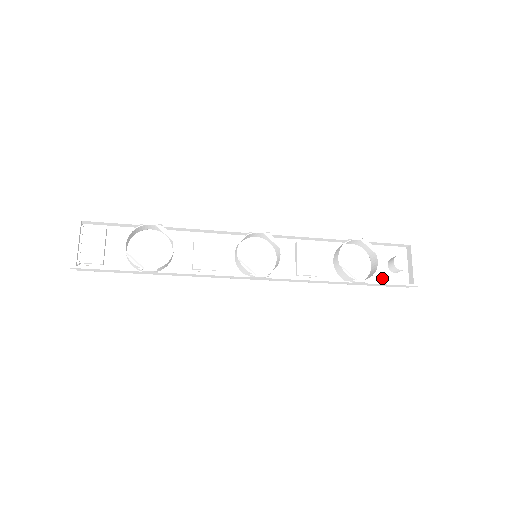
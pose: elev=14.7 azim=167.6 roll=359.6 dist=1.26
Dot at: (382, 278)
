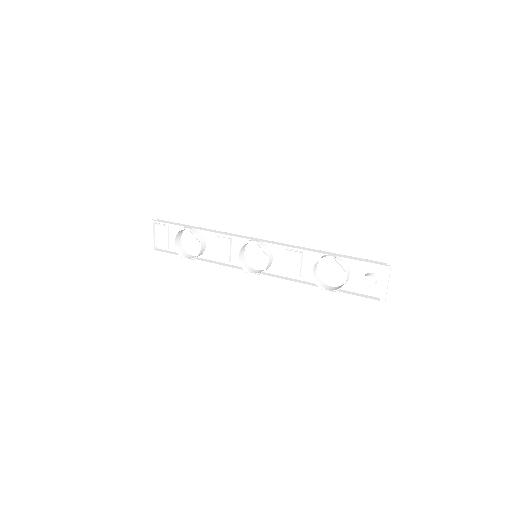
Dot at: (356, 287)
